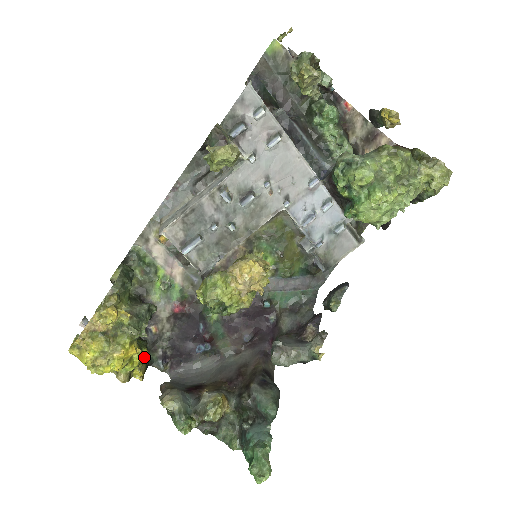
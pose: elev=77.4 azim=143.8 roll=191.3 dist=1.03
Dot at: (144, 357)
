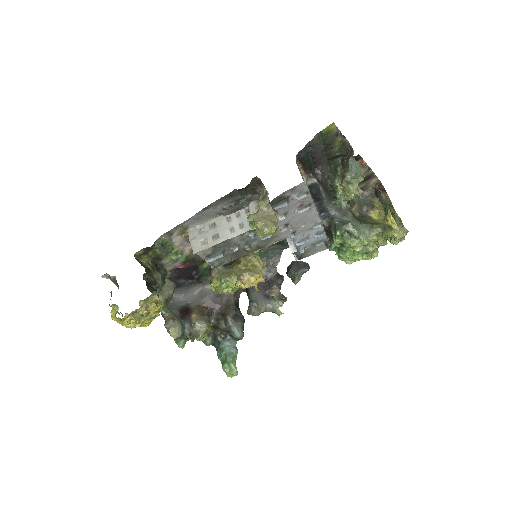
Dot at: occluded
